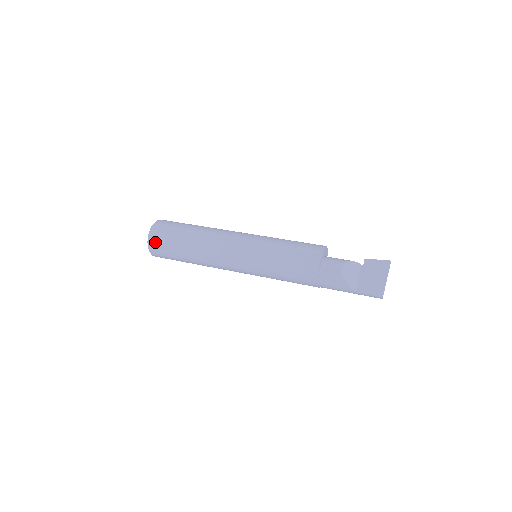
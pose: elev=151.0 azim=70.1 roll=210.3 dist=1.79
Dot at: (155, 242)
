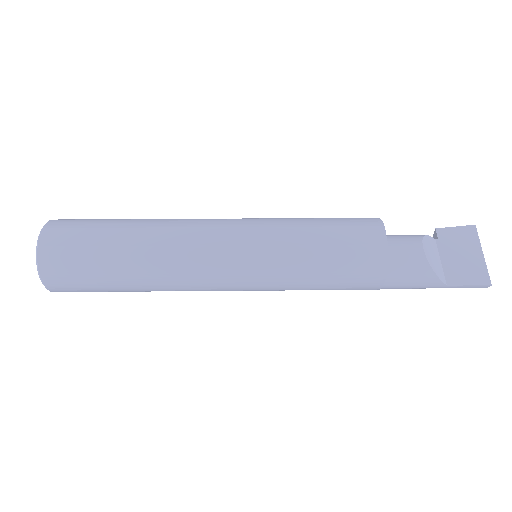
Dot at: (54, 264)
